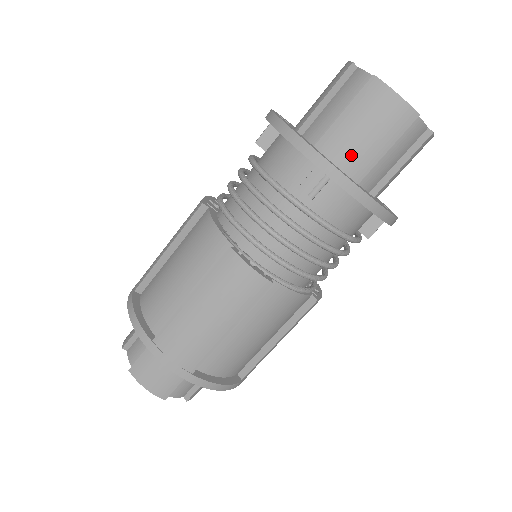
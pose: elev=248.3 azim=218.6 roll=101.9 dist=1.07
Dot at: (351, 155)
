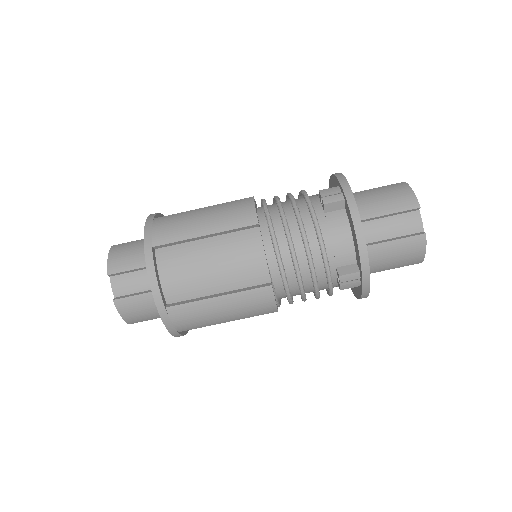
Dot at: (376, 264)
